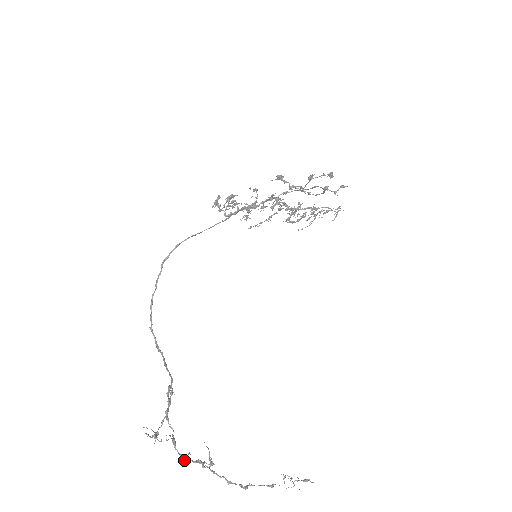
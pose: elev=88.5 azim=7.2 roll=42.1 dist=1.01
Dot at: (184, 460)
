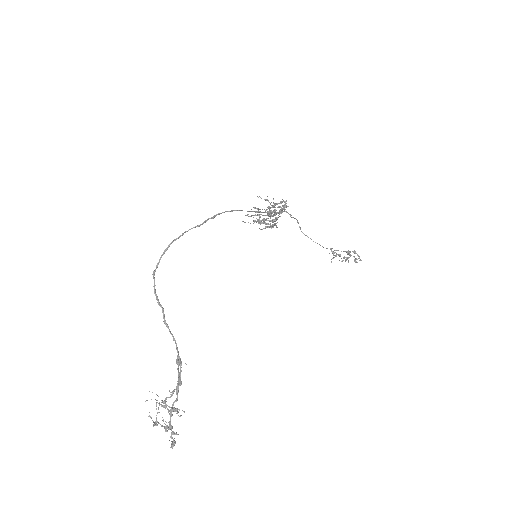
Dot at: (169, 428)
